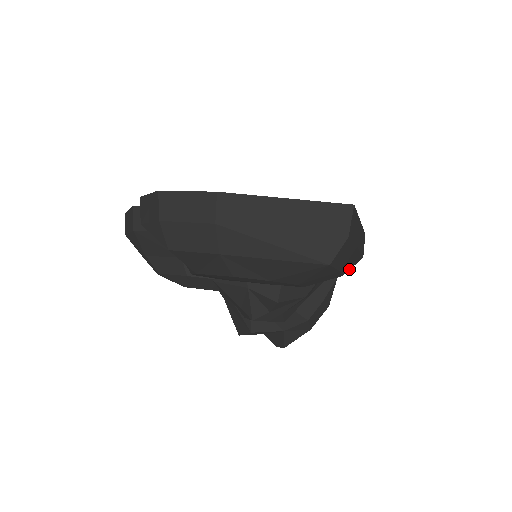
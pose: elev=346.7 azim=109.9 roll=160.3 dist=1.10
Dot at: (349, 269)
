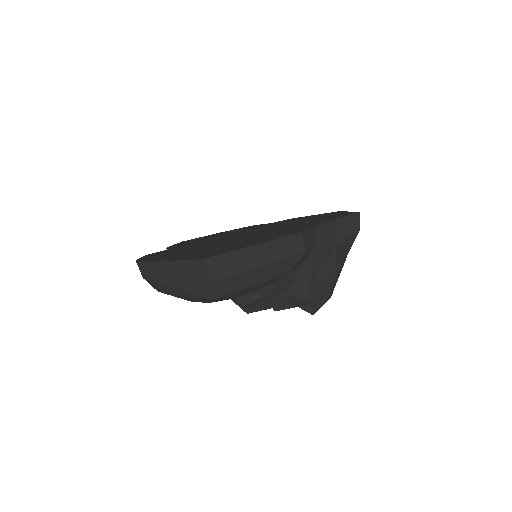
Dot at: (292, 267)
